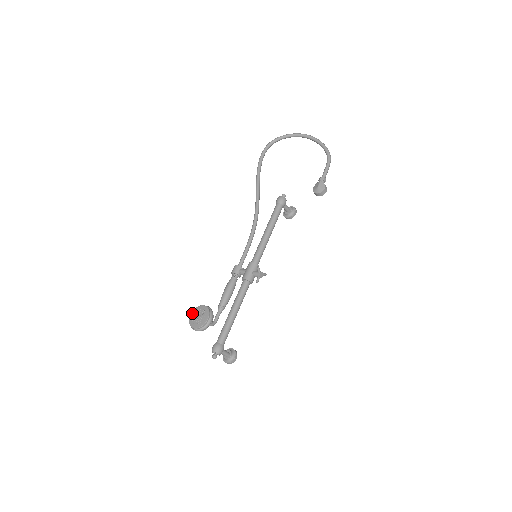
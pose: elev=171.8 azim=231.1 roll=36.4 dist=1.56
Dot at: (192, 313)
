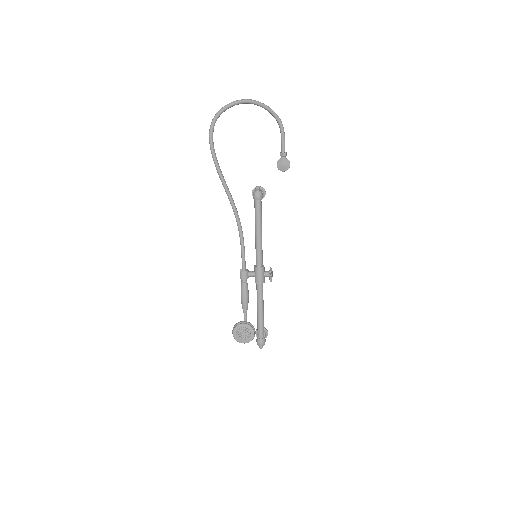
Dot at: (234, 332)
